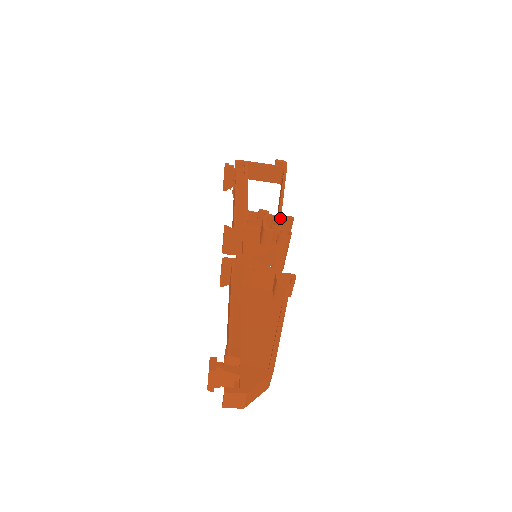
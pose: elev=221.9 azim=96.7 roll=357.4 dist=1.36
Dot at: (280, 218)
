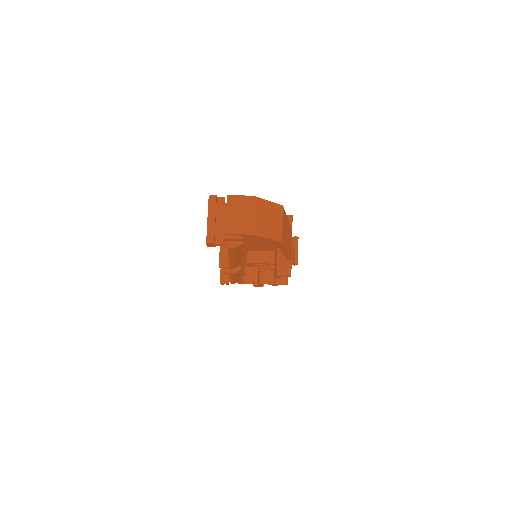
Dot at: occluded
